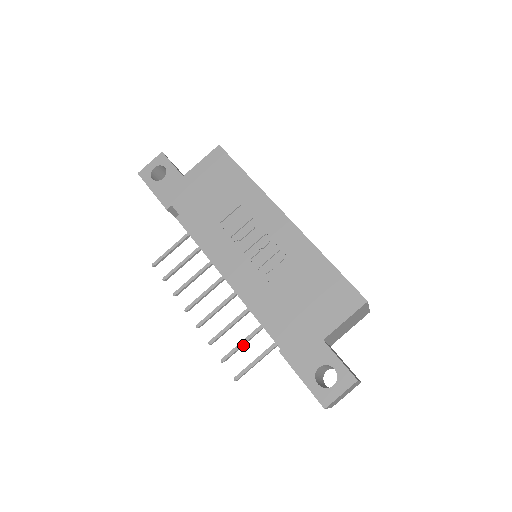
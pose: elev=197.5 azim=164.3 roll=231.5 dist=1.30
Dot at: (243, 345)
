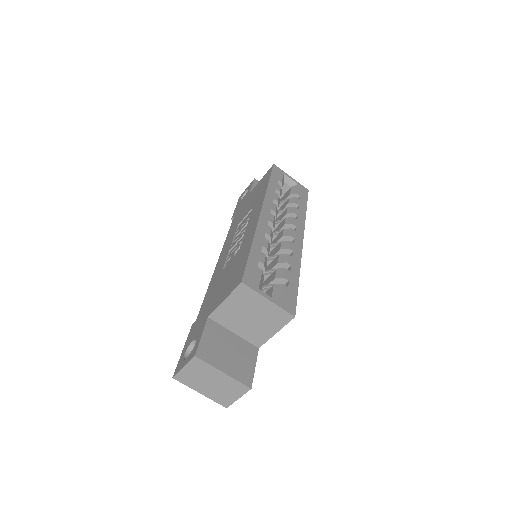
Dot at: occluded
